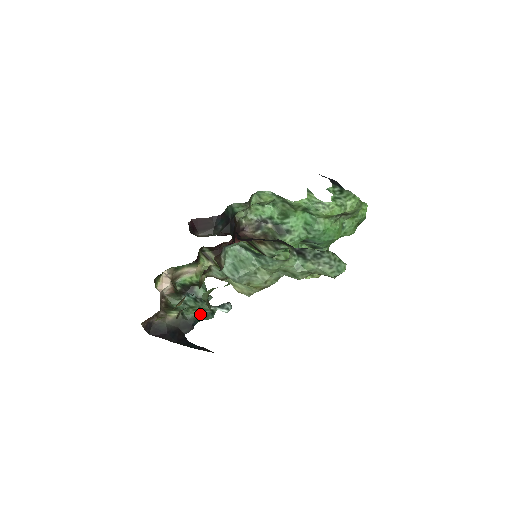
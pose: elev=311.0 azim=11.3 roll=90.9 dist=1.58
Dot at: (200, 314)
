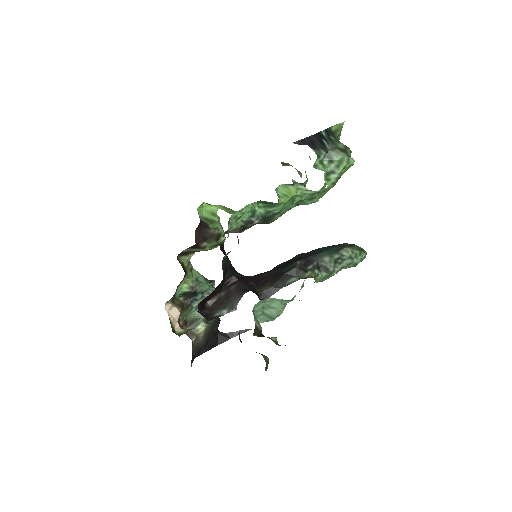
Dot at: occluded
